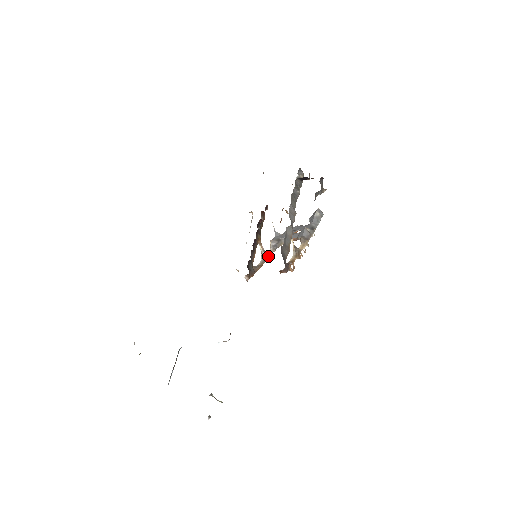
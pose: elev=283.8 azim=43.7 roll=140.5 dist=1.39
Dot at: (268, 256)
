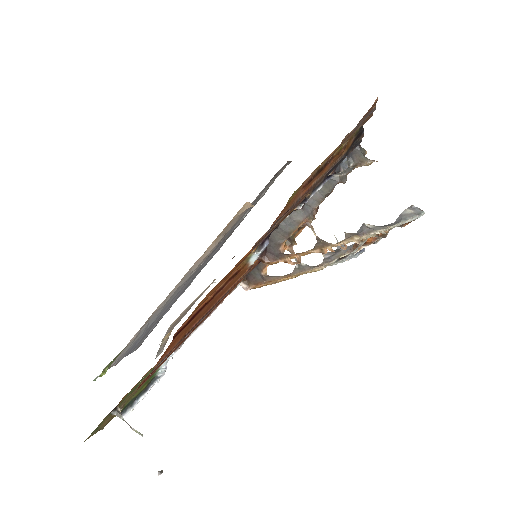
Dot at: (308, 268)
